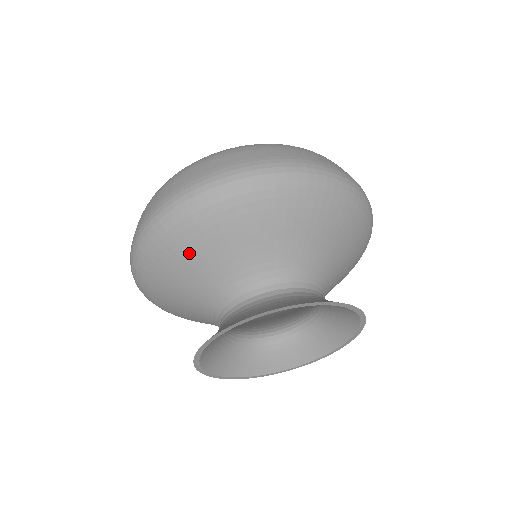
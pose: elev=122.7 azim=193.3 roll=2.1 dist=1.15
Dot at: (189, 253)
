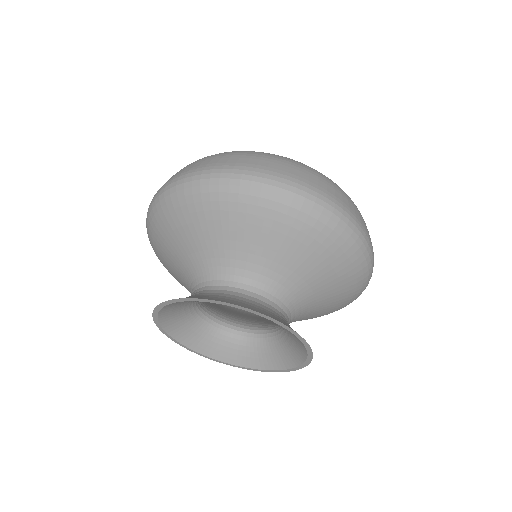
Dot at: (162, 246)
